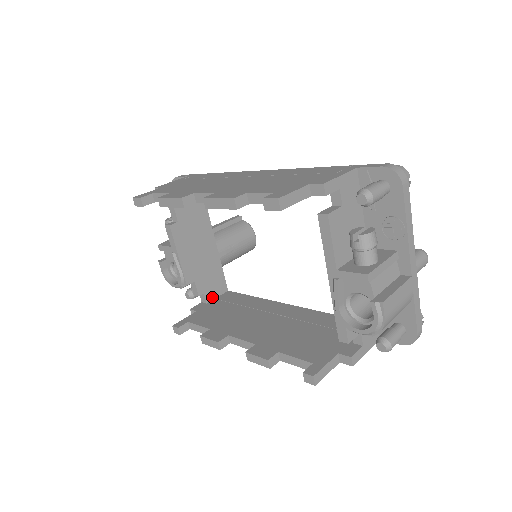
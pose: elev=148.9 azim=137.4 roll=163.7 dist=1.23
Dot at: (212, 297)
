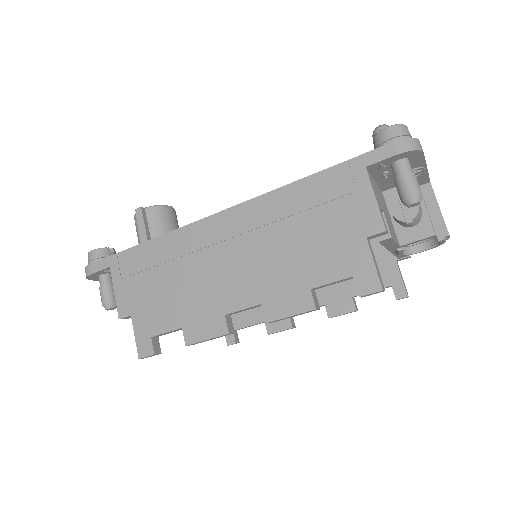
Dot at: occluded
